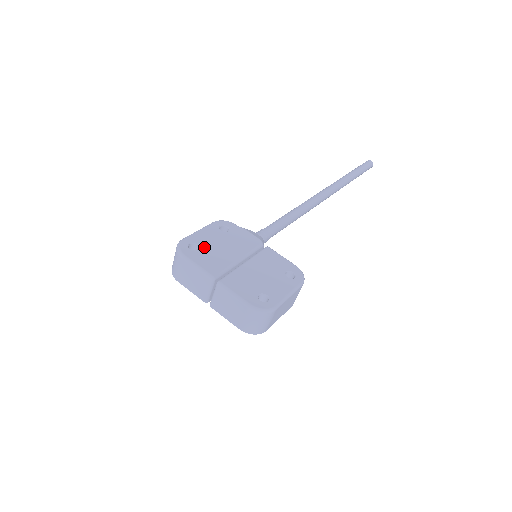
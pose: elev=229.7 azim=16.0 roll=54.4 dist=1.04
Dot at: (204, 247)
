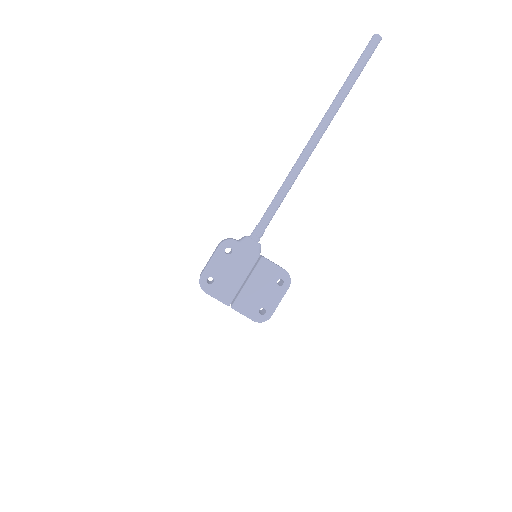
Dot at: (217, 278)
